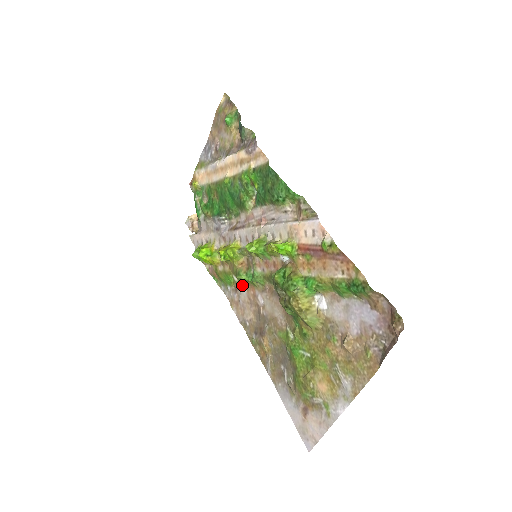
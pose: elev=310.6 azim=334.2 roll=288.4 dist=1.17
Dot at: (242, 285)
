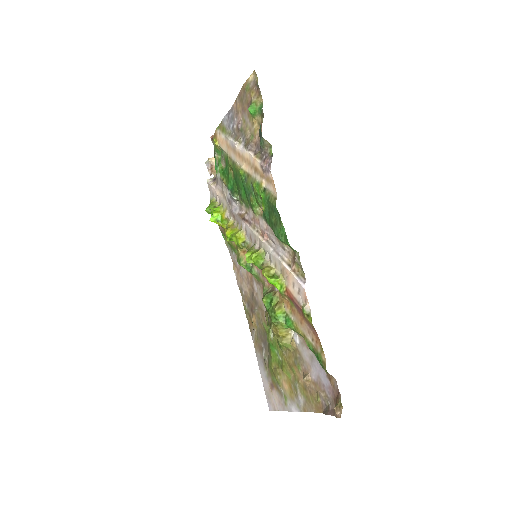
Dot at: occluded
